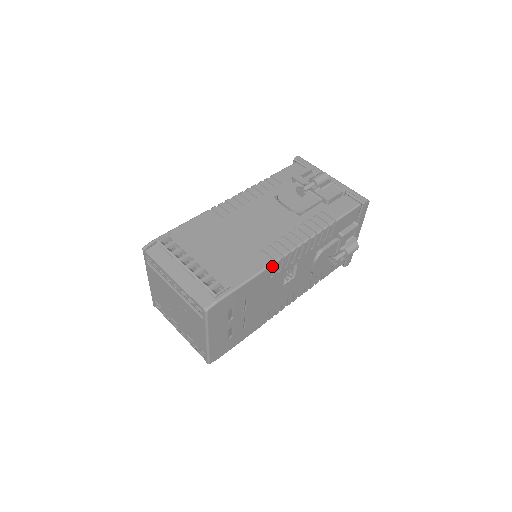
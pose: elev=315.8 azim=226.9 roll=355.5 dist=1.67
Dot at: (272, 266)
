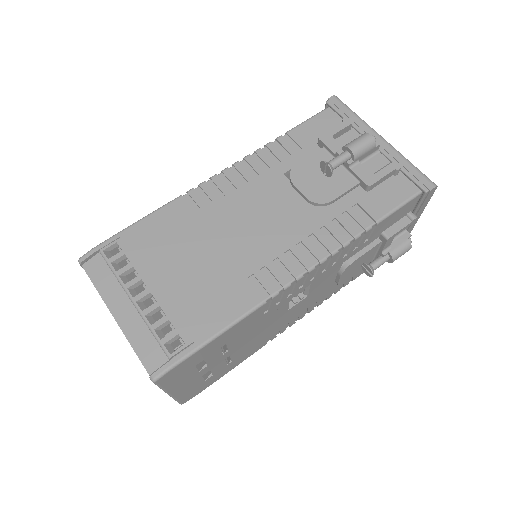
Dot at: (264, 304)
